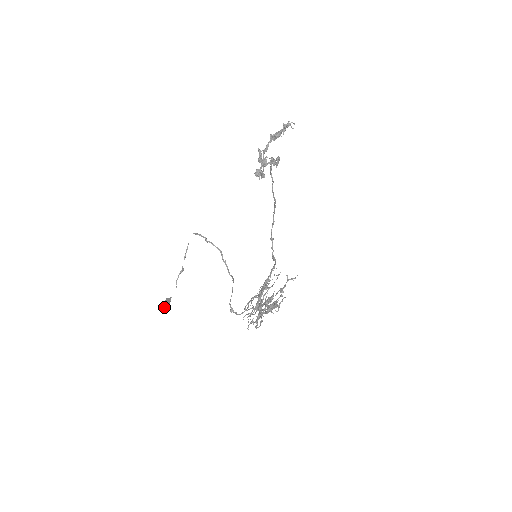
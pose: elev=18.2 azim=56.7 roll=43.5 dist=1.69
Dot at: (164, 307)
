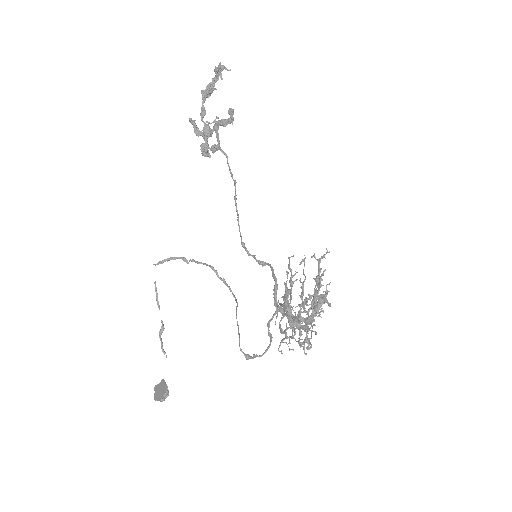
Dot at: (162, 399)
